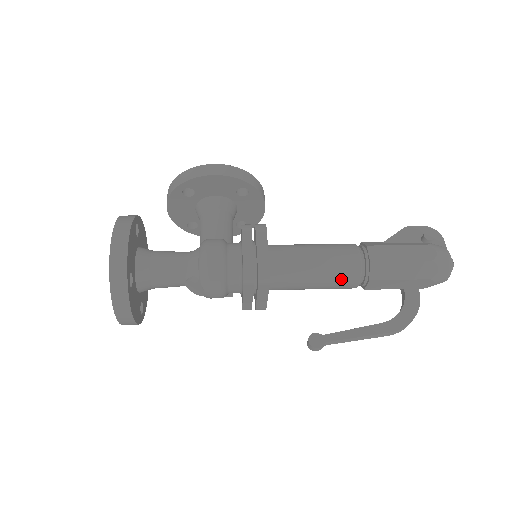
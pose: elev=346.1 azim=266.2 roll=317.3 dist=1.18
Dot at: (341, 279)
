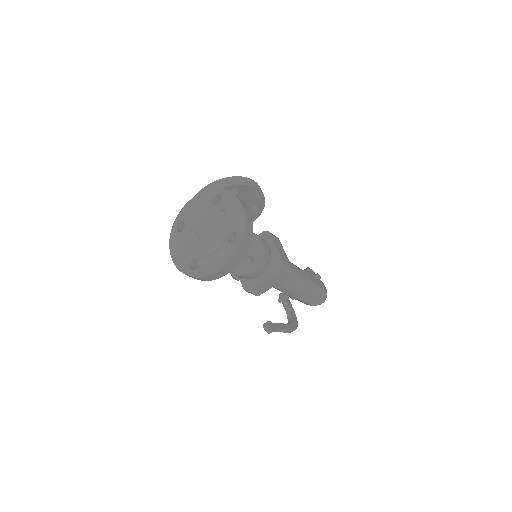
Dot at: (299, 287)
